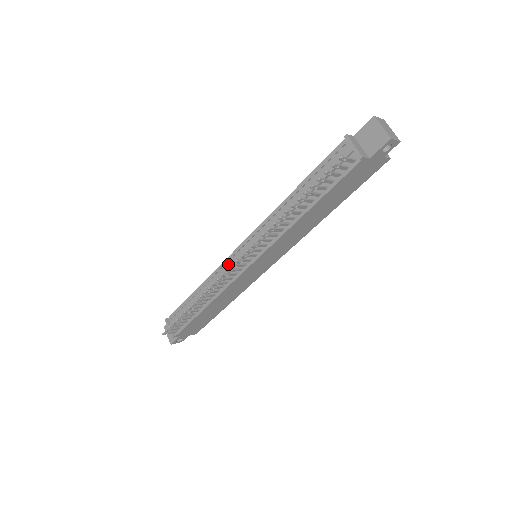
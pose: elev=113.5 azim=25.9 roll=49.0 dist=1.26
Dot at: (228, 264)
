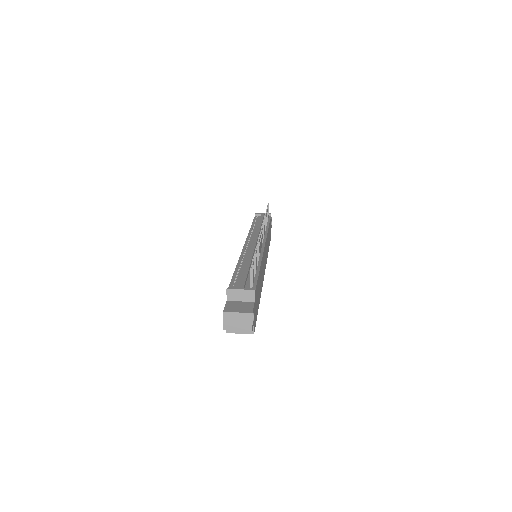
Dot at: (248, 249)
